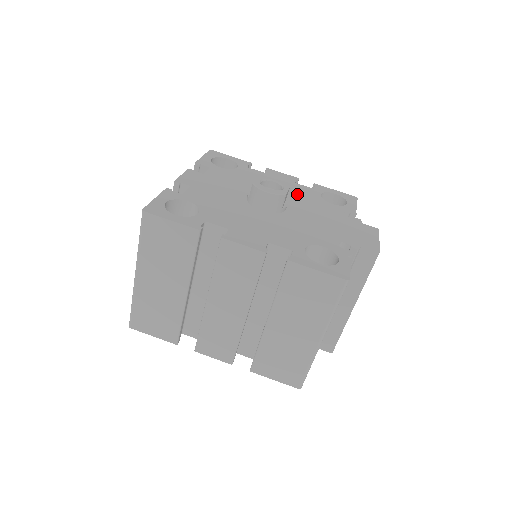
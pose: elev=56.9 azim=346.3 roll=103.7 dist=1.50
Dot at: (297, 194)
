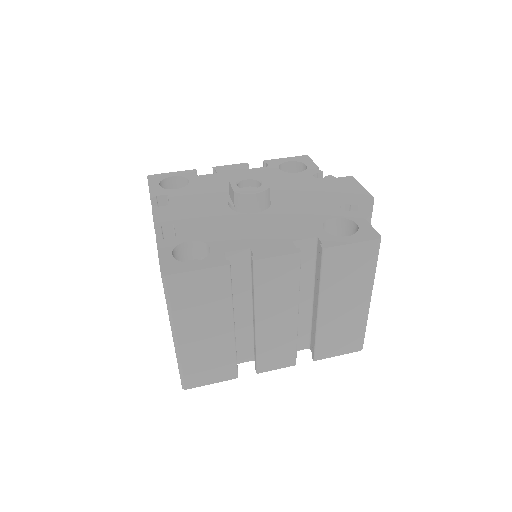
Dot at: occluded
